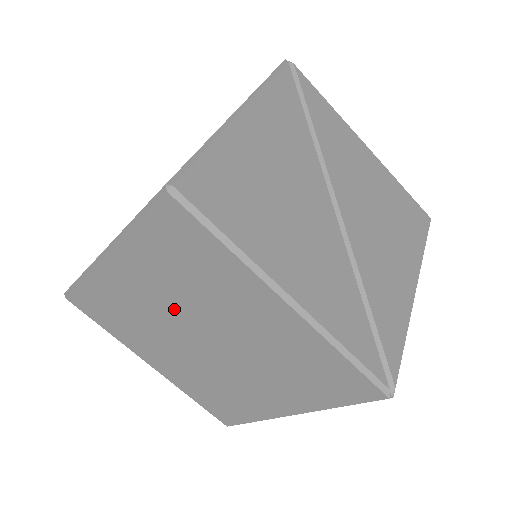
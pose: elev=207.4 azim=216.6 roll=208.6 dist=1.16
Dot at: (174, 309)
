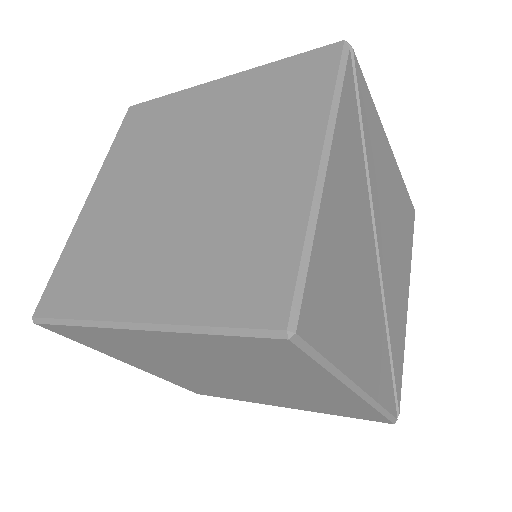
Dot at: (205, 363)
